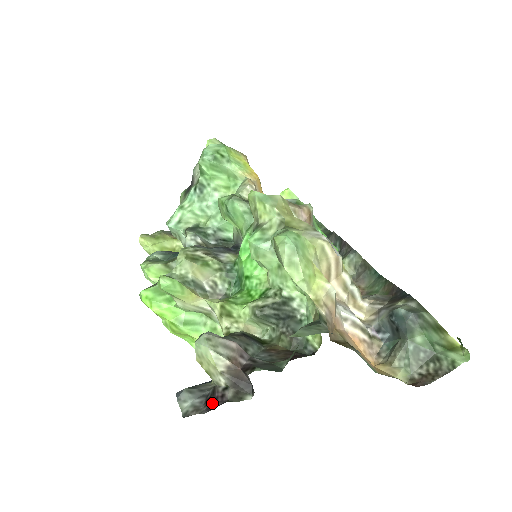
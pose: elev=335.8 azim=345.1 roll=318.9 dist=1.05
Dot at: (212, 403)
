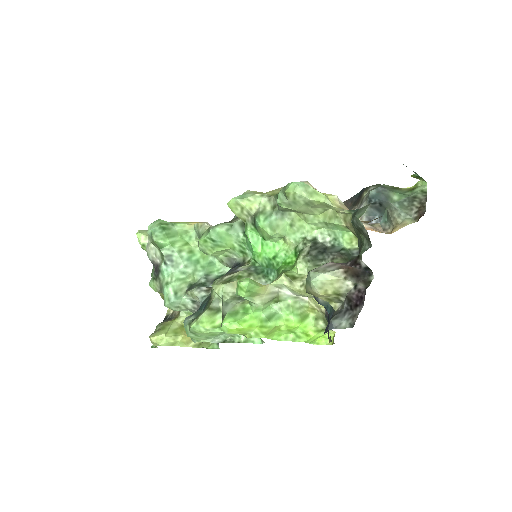
Dot at: (358, 301)
